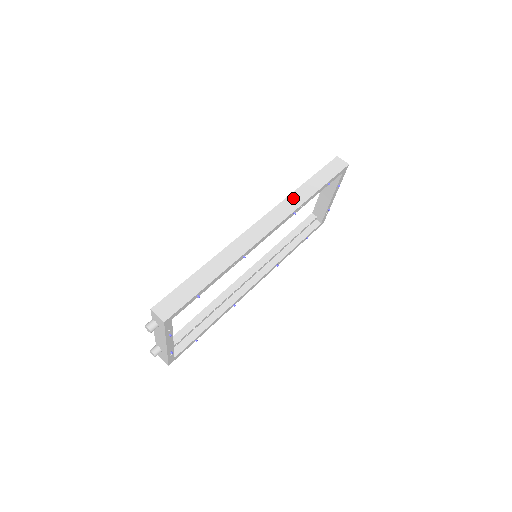
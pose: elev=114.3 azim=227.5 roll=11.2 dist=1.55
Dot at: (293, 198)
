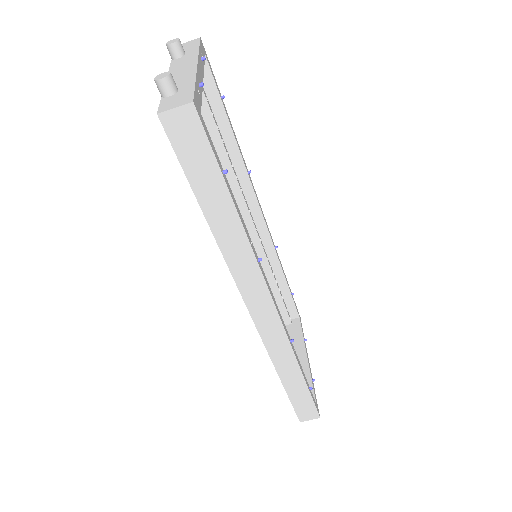
Dot at: (232, 255)
